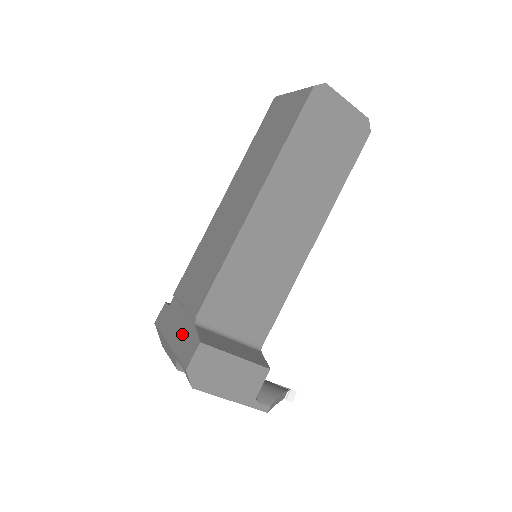
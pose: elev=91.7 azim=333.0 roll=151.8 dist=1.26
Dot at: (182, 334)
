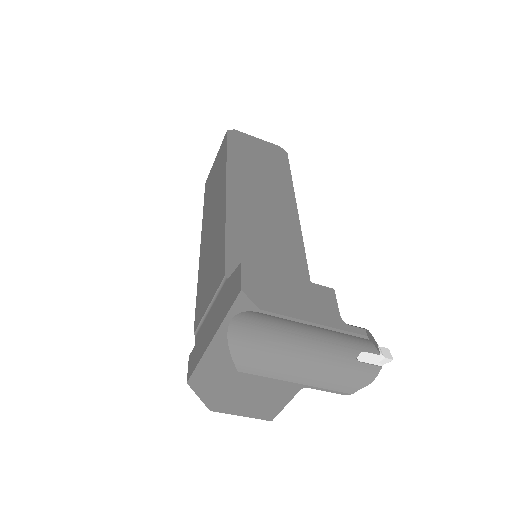
Dot at: (220, 307)
